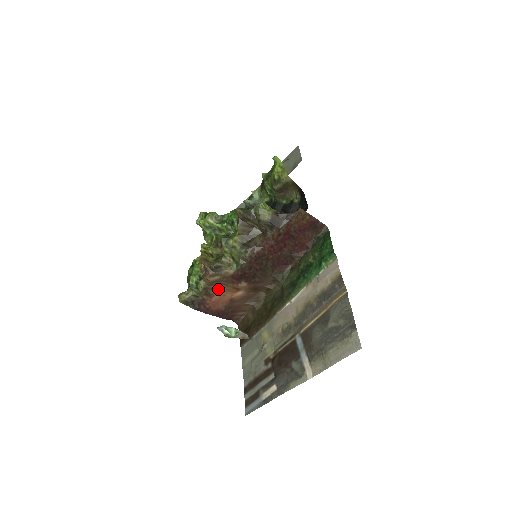
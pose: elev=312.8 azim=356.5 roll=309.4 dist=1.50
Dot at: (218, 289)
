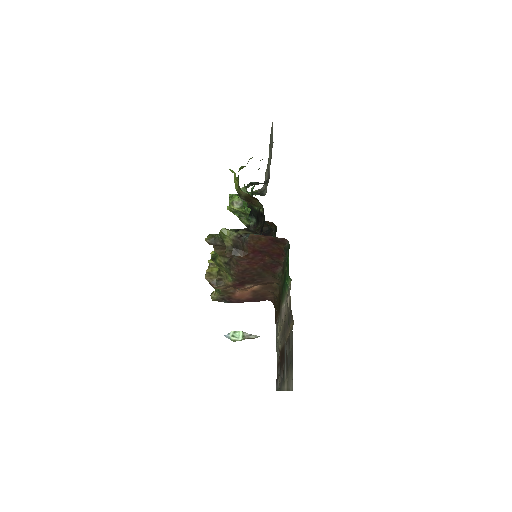
Dot at: (235, 289)
